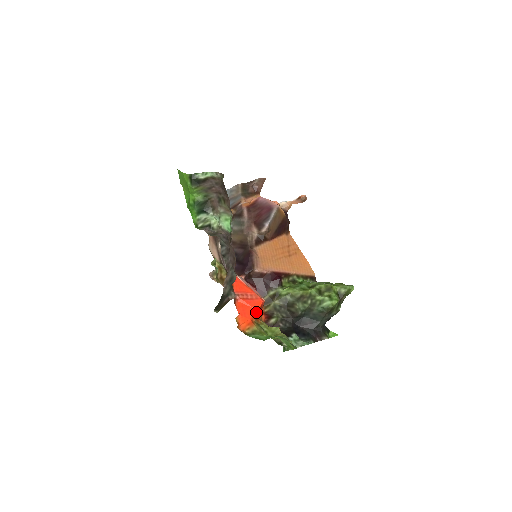
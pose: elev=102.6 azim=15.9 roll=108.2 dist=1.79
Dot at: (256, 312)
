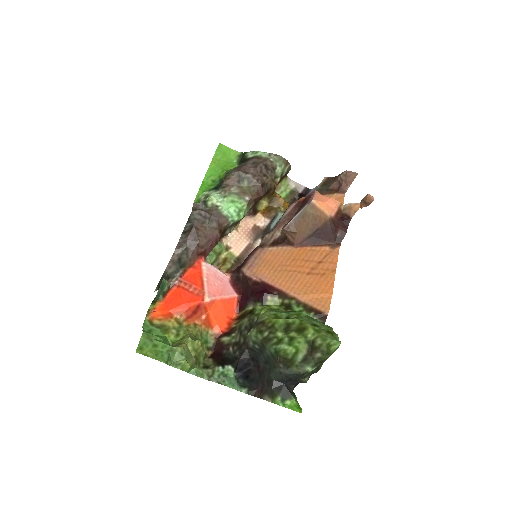
Dot at: (185, 308)
